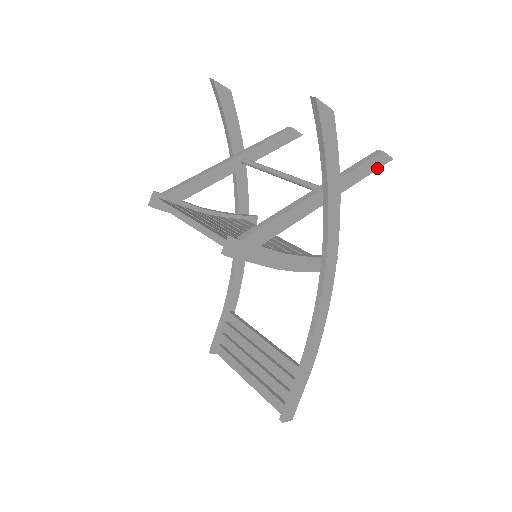
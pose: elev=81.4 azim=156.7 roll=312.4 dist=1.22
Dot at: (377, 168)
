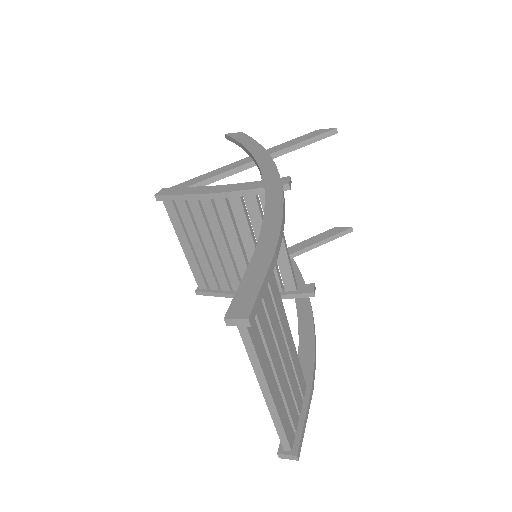
Dot at: (316, 136)
